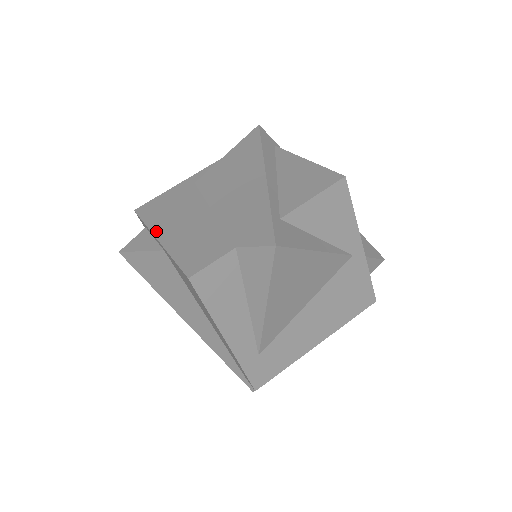
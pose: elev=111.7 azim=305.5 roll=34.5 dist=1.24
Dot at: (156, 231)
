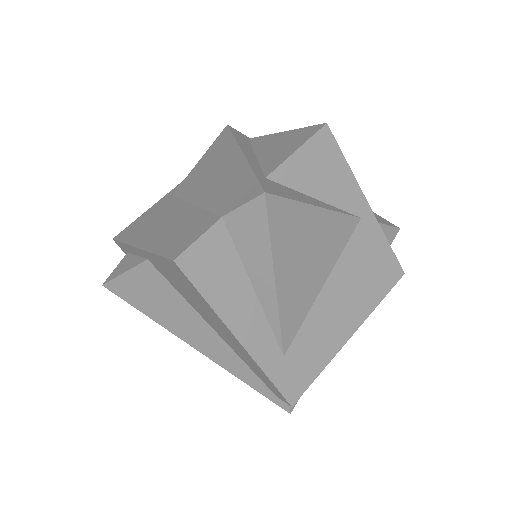
Dot at: (136, 242)
